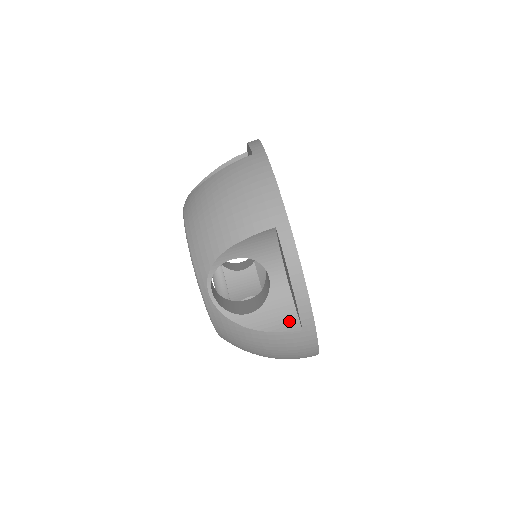
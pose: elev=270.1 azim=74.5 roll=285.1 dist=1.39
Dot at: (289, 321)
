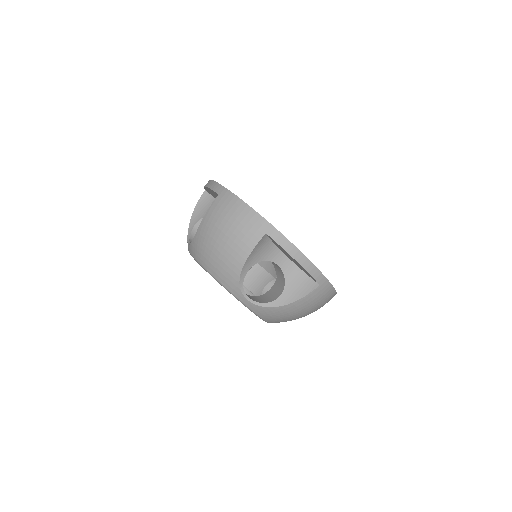
Dot at: (308, 285)
